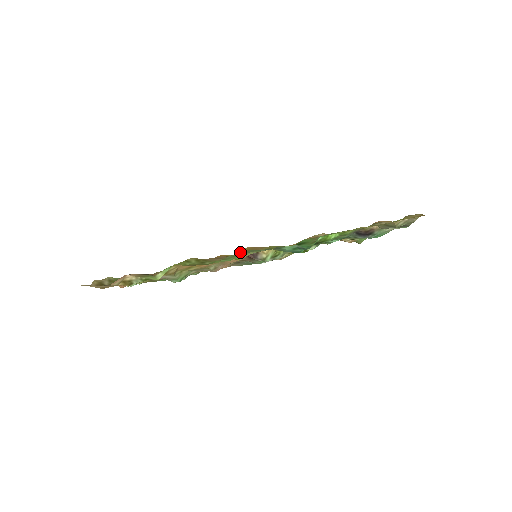
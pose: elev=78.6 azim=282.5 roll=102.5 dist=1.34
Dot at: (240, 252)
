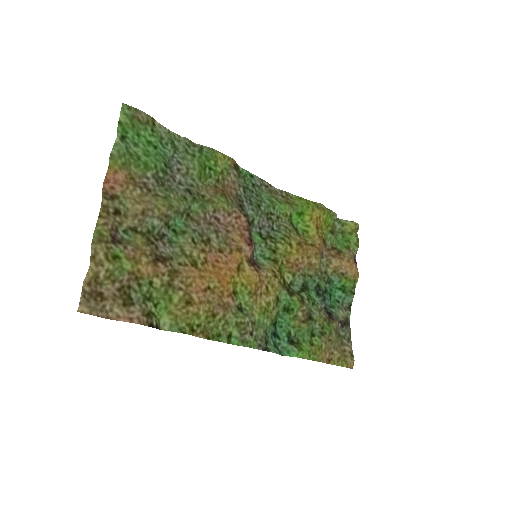
Dot at: (246, 279)
